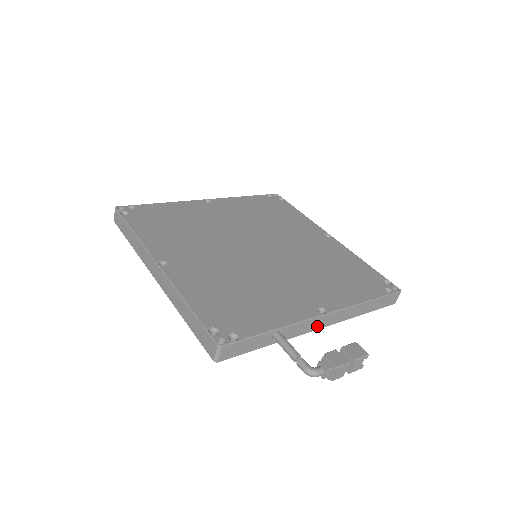
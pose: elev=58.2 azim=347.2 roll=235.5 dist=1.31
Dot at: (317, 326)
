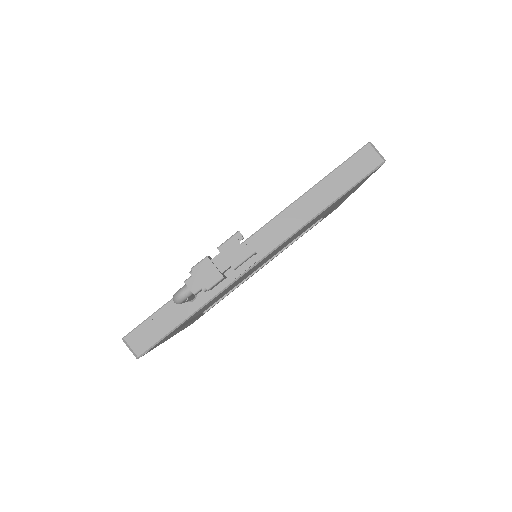
Dot at: occluded
